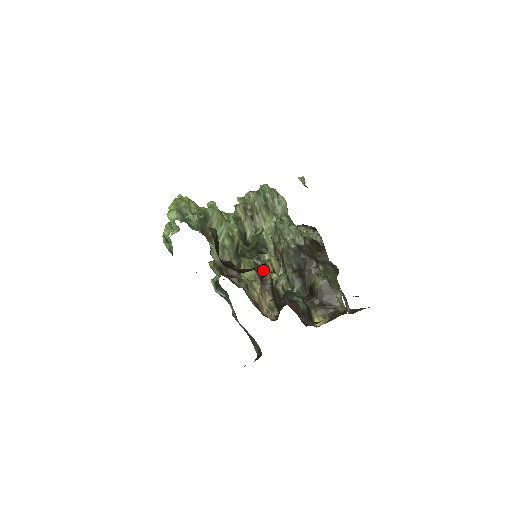
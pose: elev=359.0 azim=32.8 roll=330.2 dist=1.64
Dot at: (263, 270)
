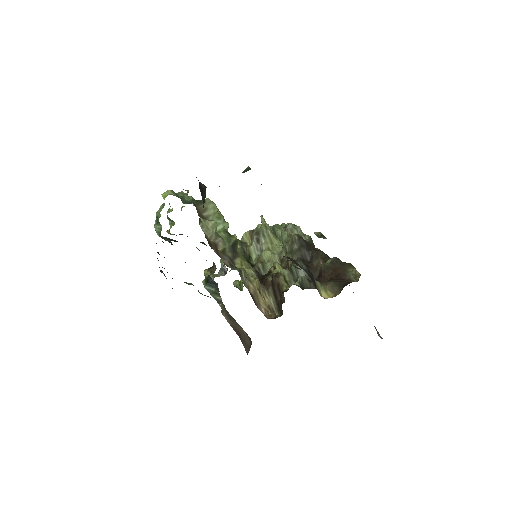
Dot at: (265, 275)
